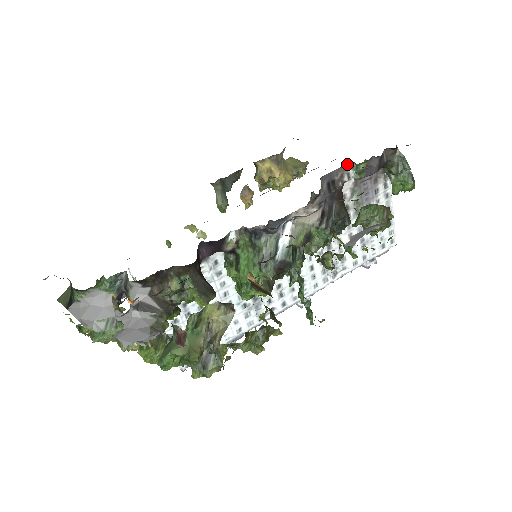
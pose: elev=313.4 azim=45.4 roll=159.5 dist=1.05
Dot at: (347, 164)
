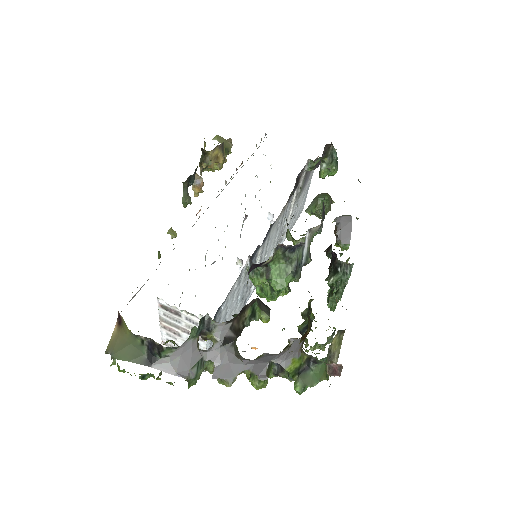
Dot at: (307, 162)
